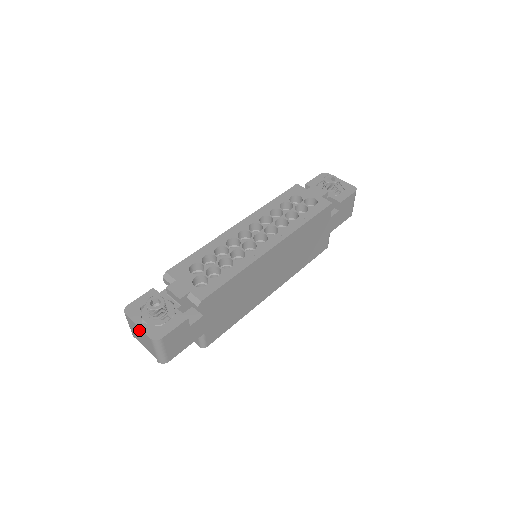
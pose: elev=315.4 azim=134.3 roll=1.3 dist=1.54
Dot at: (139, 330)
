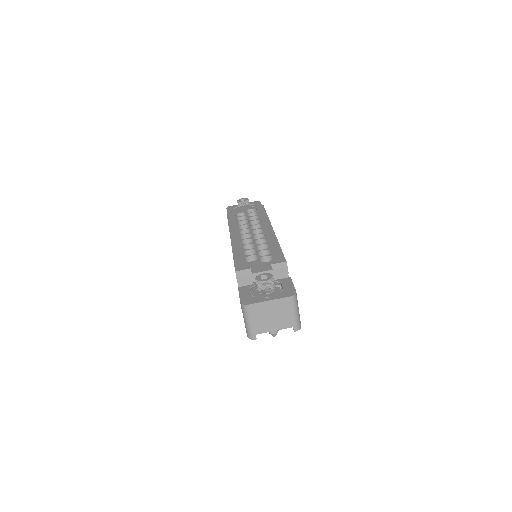
Dot at: (271, 305)
